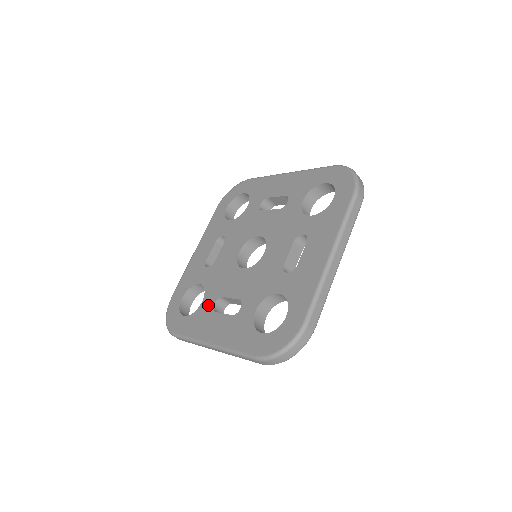
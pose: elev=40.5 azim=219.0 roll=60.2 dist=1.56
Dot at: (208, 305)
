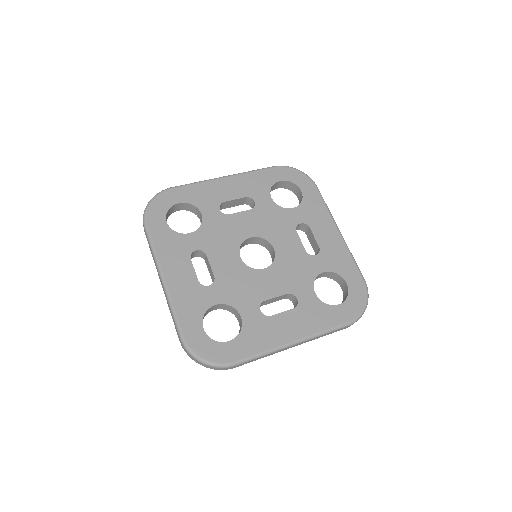
Dot at: (254, 315)
